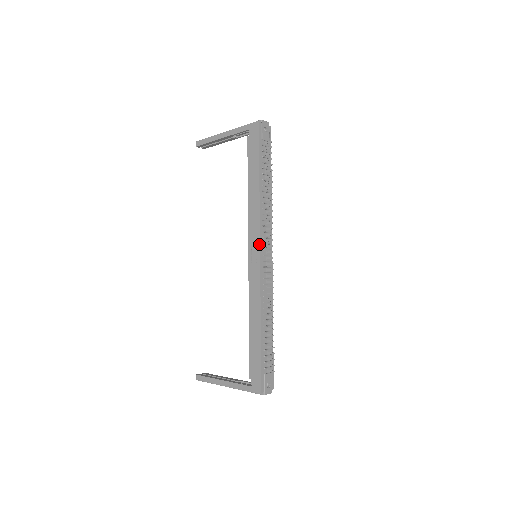
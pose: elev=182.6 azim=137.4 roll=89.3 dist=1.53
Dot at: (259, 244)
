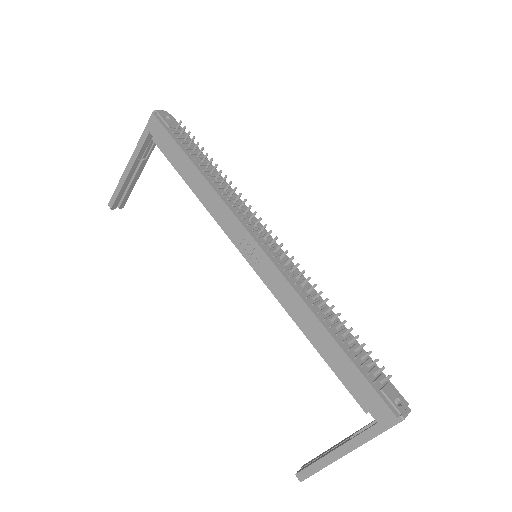
Dot at: (248, 234)
